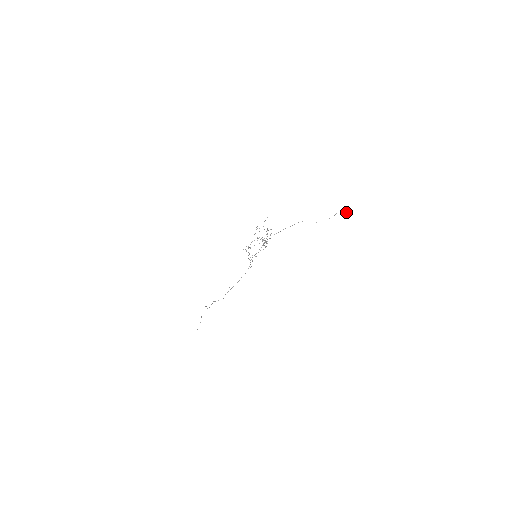
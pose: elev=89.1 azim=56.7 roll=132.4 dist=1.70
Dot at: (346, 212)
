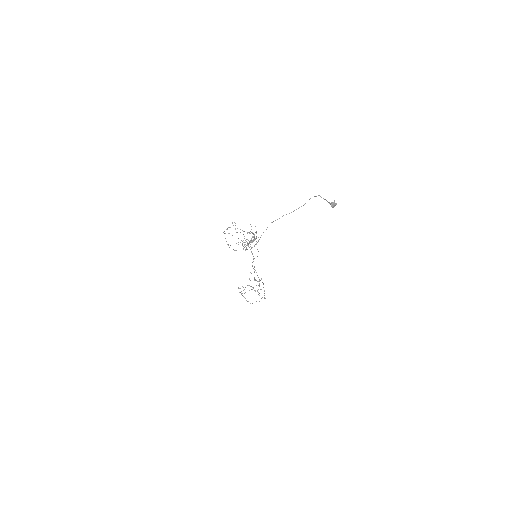
Dot at: occluded
